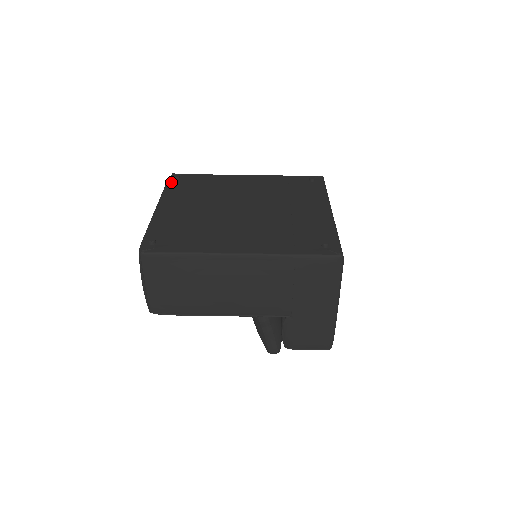
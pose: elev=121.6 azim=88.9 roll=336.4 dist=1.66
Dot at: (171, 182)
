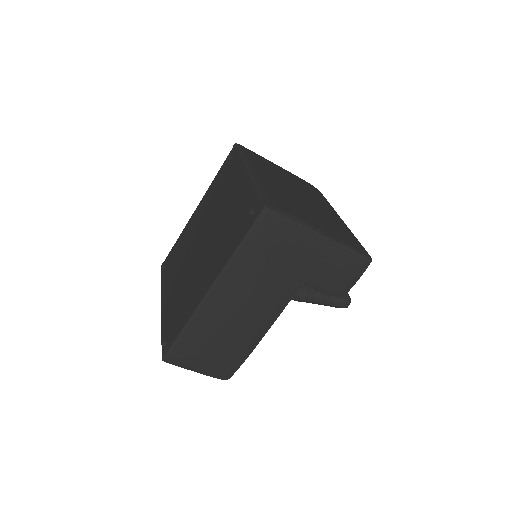
Dot at: (162, 275)
